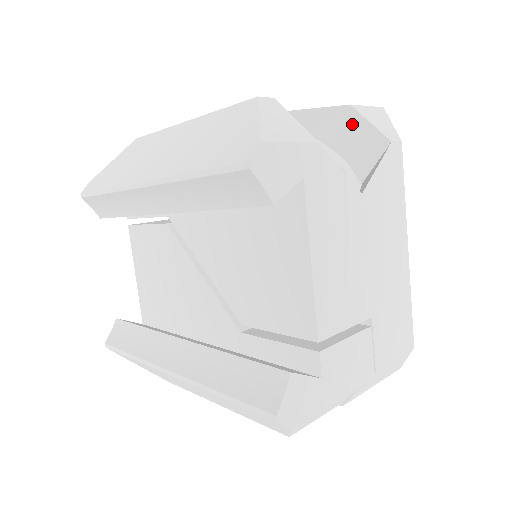
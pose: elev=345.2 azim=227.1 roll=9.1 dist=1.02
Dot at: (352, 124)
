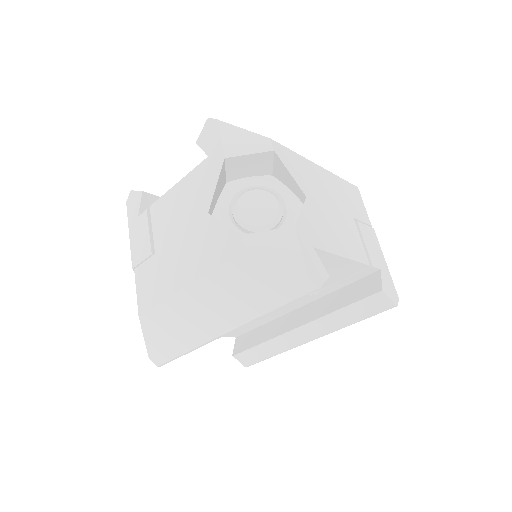
Dot at: (237, 163)
